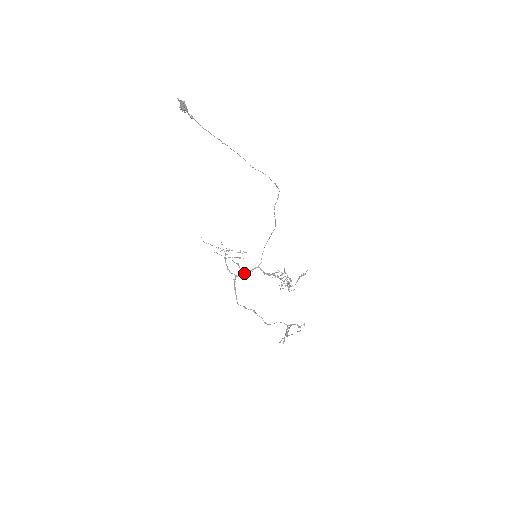
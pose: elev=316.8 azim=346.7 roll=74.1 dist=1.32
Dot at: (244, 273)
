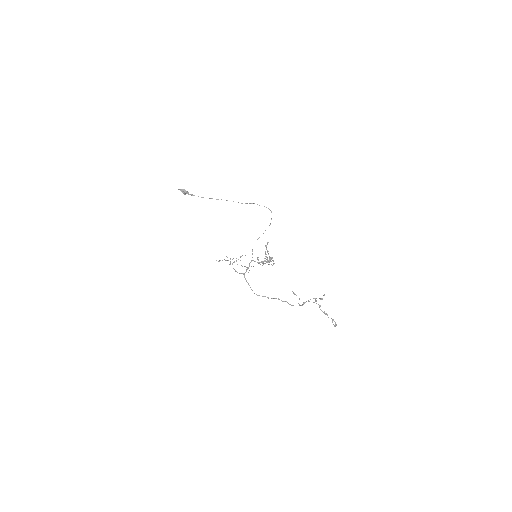
Dot at: (247, 269)
